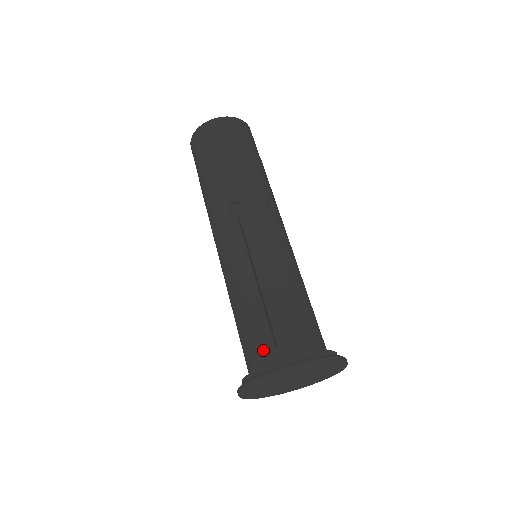
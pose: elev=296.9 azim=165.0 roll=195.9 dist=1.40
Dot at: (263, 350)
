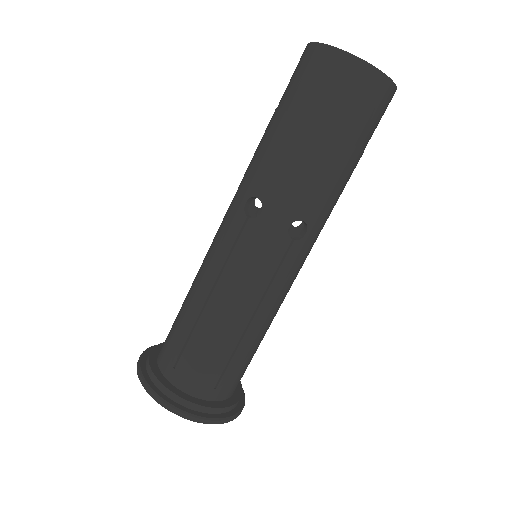
Dot at: (167, 356)
